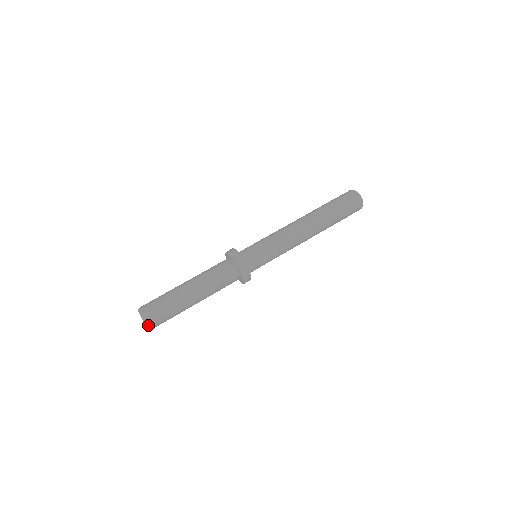
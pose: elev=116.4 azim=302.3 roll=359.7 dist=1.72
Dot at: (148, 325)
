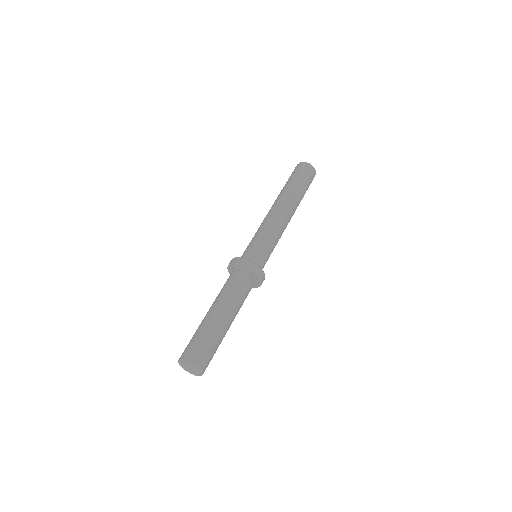
Dot at: (202, 374)
